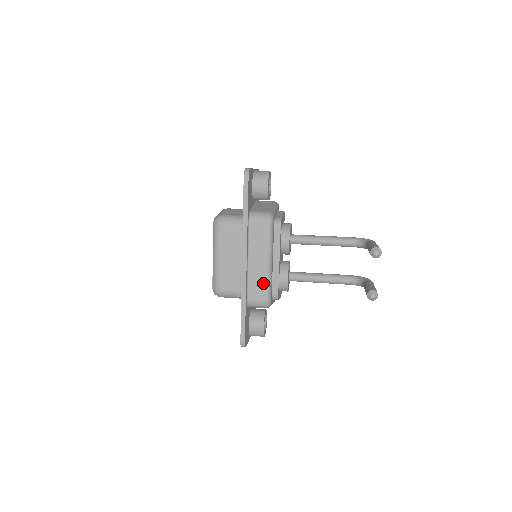
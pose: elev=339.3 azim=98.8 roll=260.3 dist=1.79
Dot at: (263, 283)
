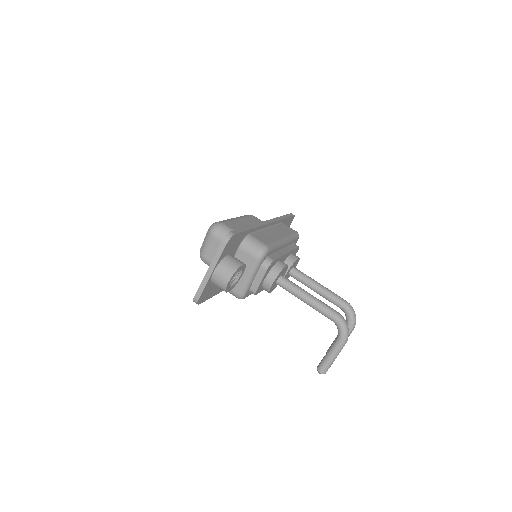
Dot at: occluded
